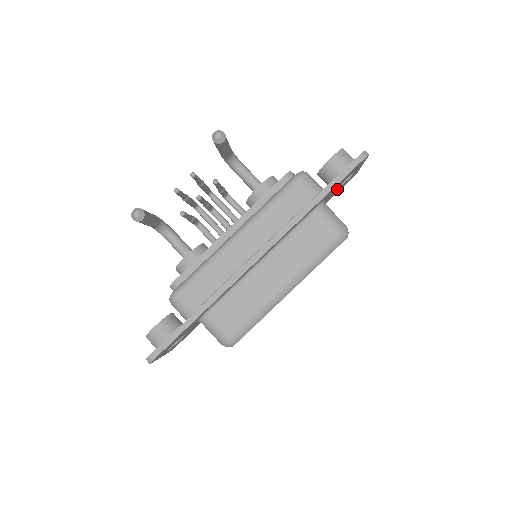
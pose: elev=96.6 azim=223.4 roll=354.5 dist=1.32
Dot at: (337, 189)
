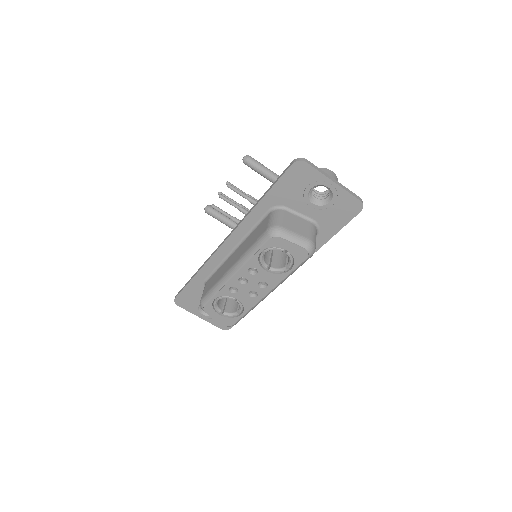
Dot at: (317, 206)
